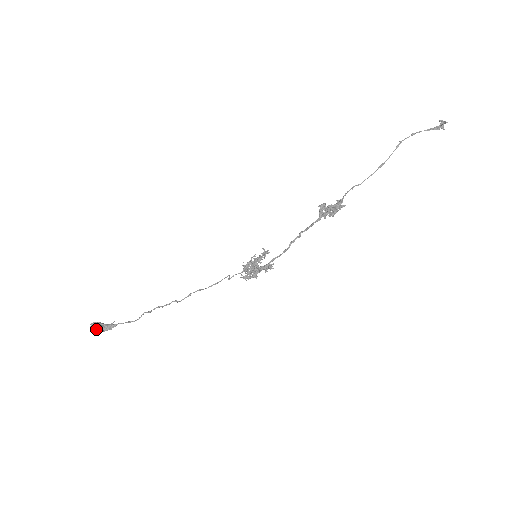
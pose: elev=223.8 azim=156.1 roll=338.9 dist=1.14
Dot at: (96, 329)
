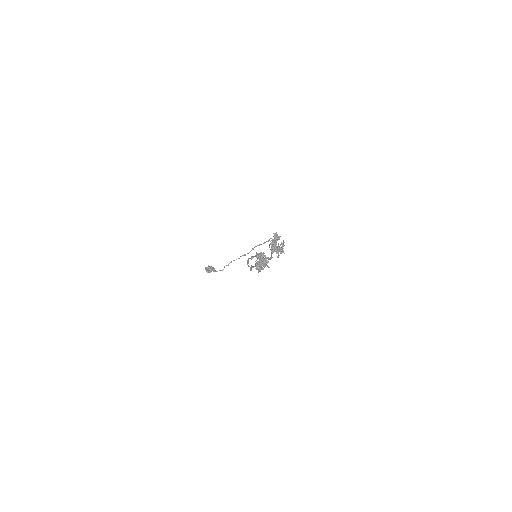
Dot at: (207, 272)
